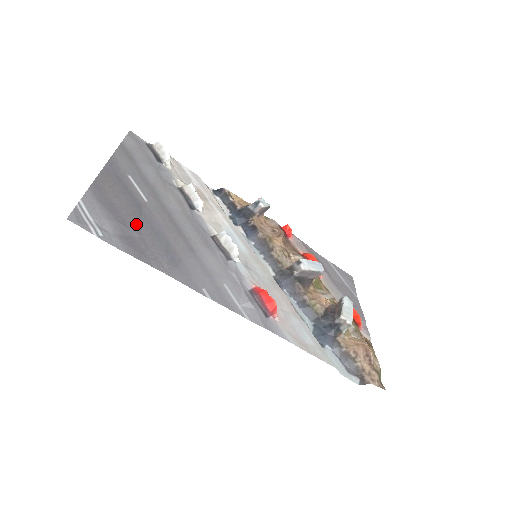
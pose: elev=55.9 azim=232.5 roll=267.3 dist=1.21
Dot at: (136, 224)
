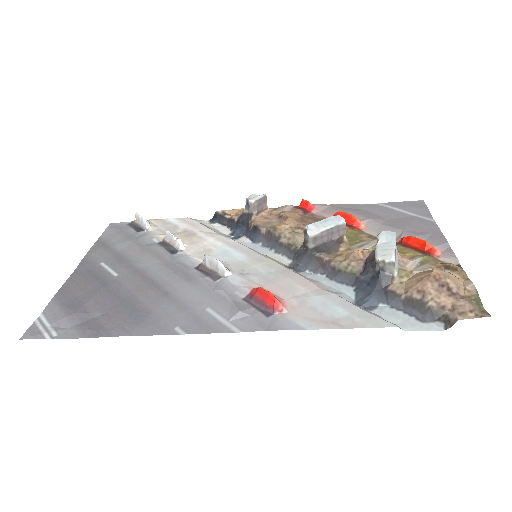
Dot at: (99, 304)
